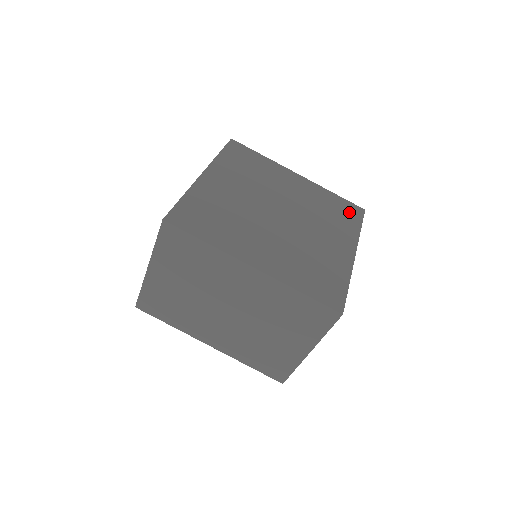
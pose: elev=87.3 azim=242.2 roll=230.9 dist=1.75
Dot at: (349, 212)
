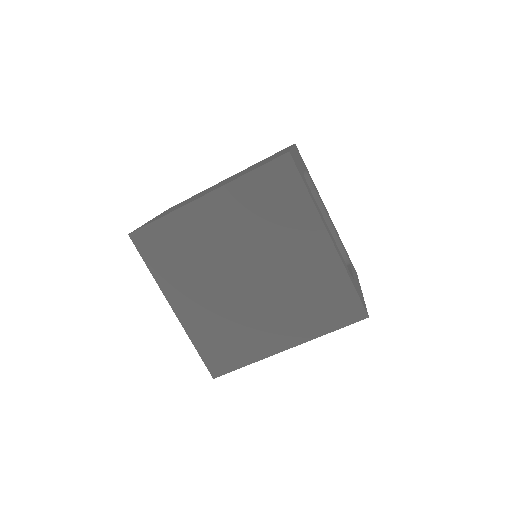
Dot at: (282, 183)
